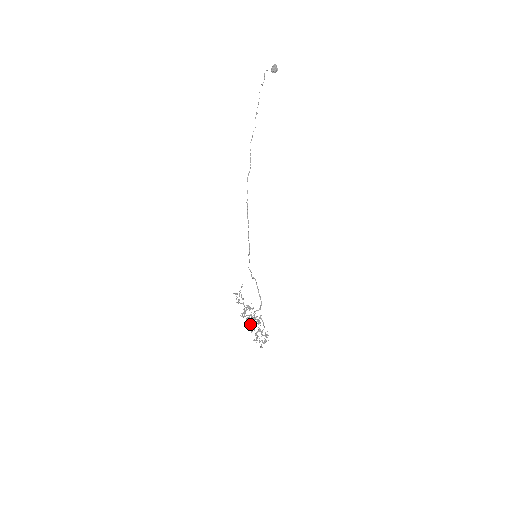
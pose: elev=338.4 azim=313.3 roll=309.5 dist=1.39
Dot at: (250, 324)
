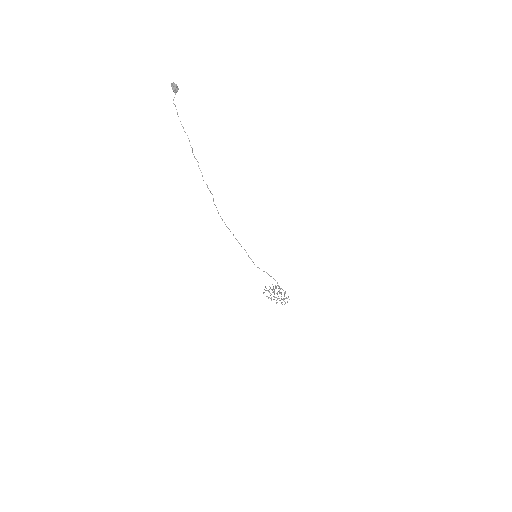
Dot at: occluded
